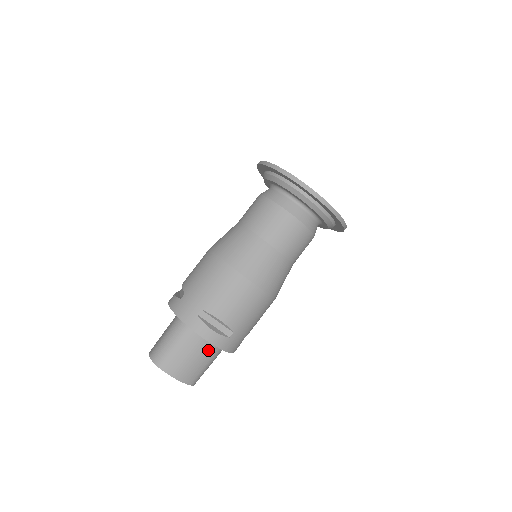
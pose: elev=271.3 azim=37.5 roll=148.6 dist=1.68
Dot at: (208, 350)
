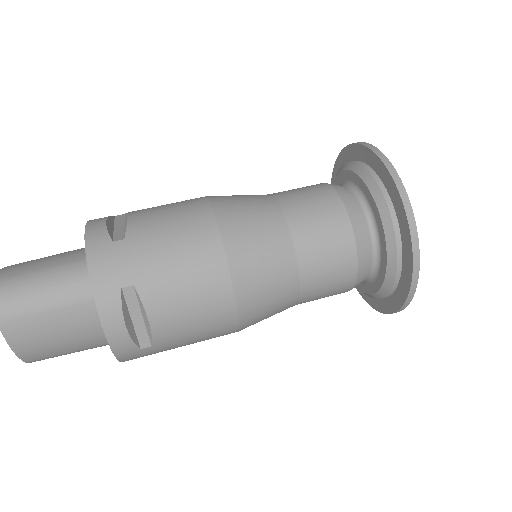
Dot at: (93, 338)
